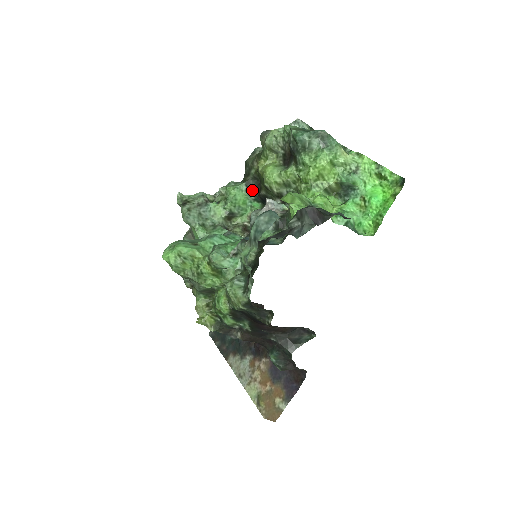
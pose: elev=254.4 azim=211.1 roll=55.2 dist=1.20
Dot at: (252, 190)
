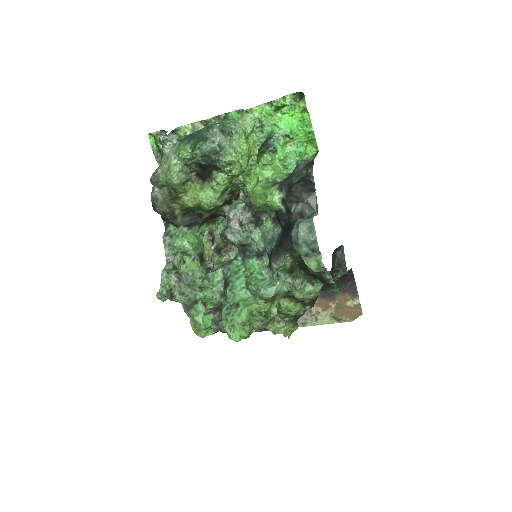
Dot at: (192, 224)
